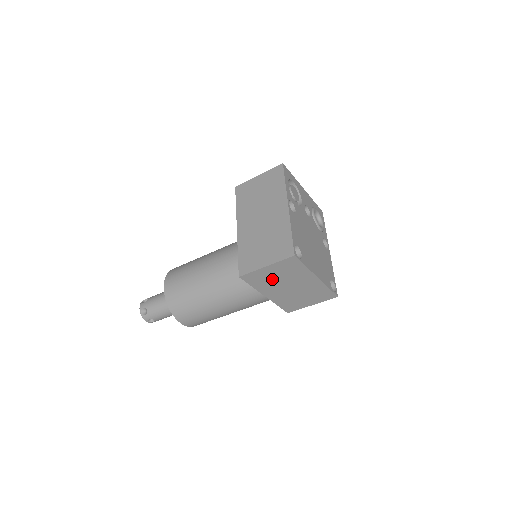
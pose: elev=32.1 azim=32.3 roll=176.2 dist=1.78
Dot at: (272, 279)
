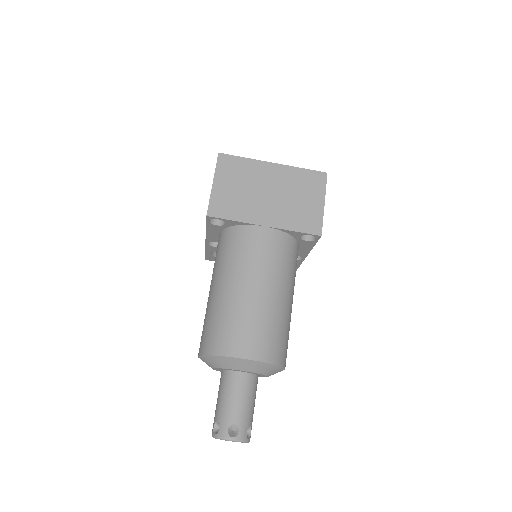
Dot at: (239, 196)
